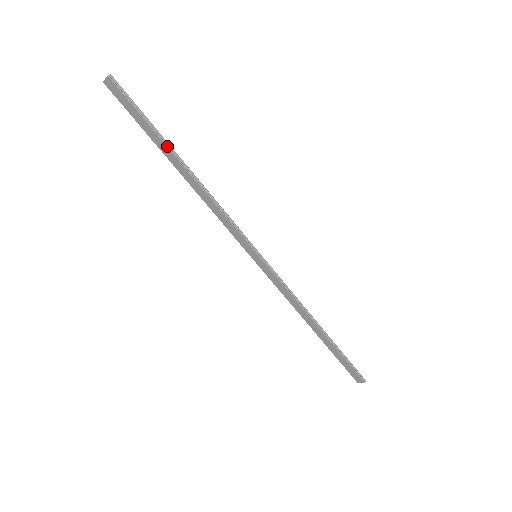
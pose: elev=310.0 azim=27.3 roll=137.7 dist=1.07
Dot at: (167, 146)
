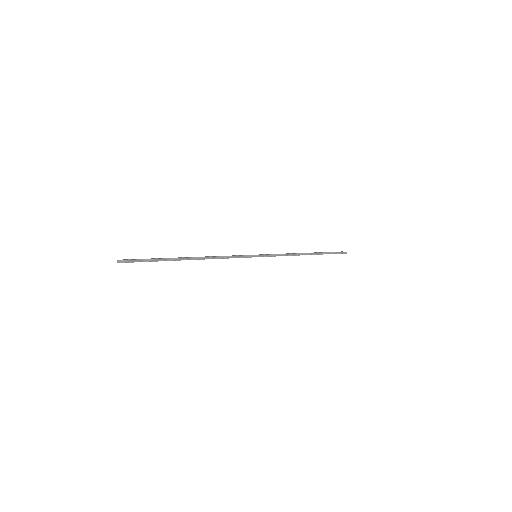
Dot at: (177, 260)
